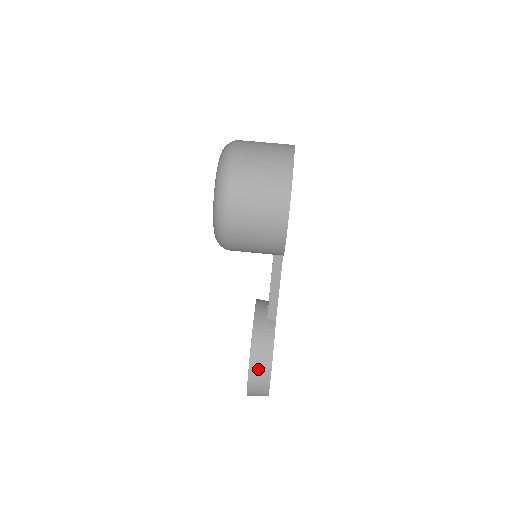
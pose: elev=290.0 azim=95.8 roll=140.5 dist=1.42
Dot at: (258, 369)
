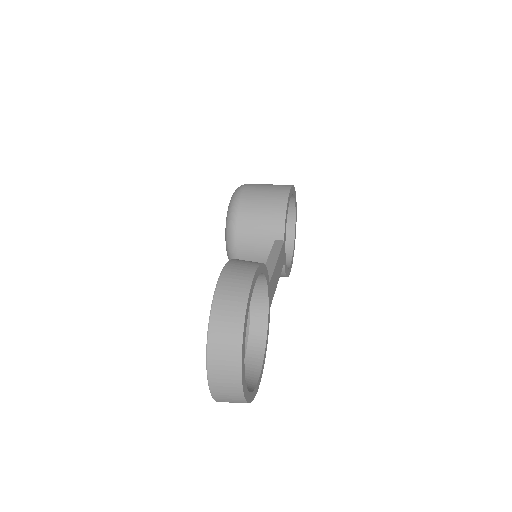
Dot at: (242, 262)
